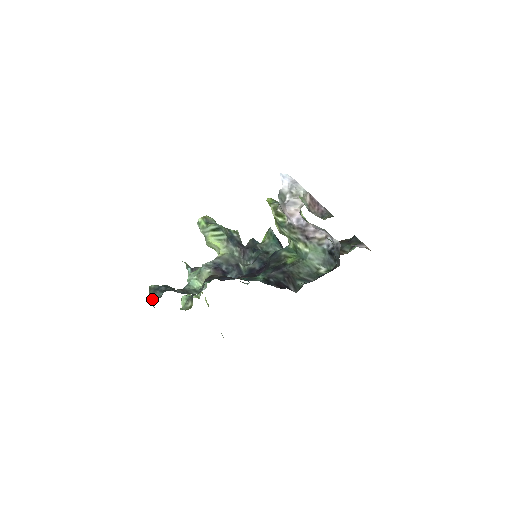
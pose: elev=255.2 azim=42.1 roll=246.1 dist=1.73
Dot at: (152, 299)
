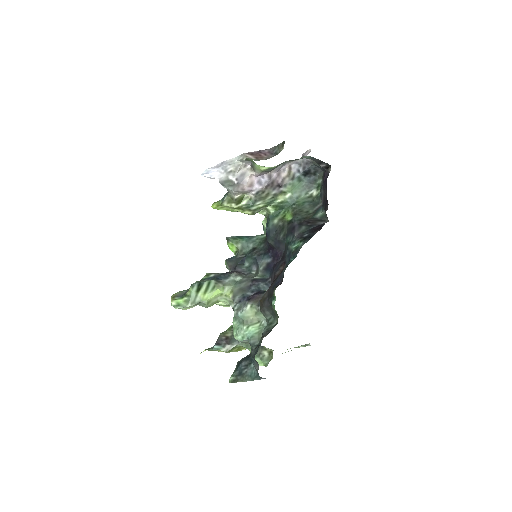
Dot at: (253, 378)
